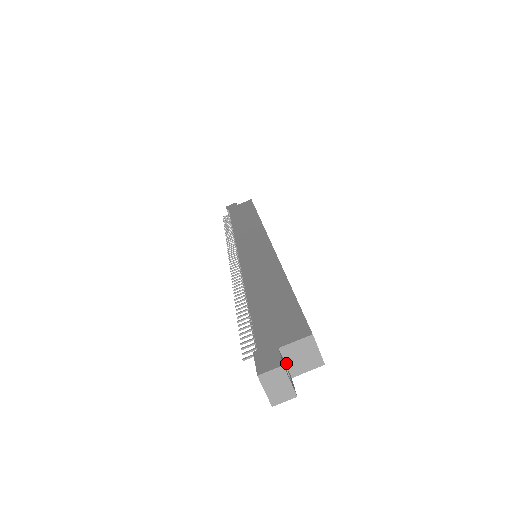
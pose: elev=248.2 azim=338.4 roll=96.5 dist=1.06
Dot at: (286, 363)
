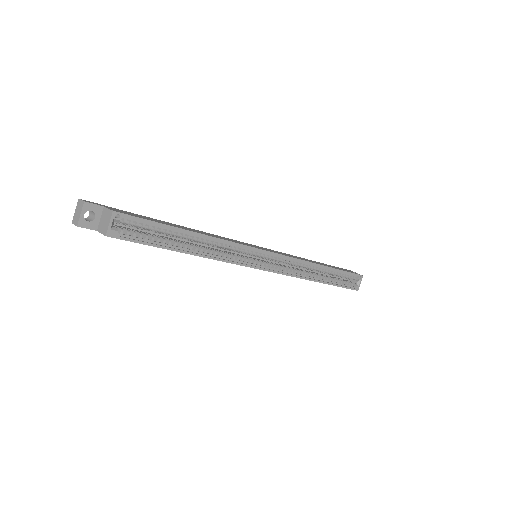
Dot at: (101, 219)
